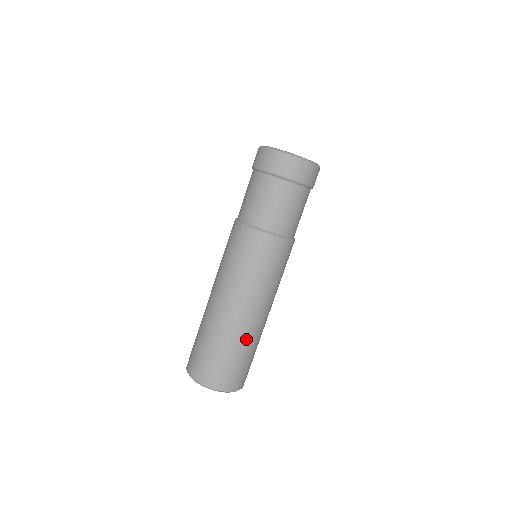
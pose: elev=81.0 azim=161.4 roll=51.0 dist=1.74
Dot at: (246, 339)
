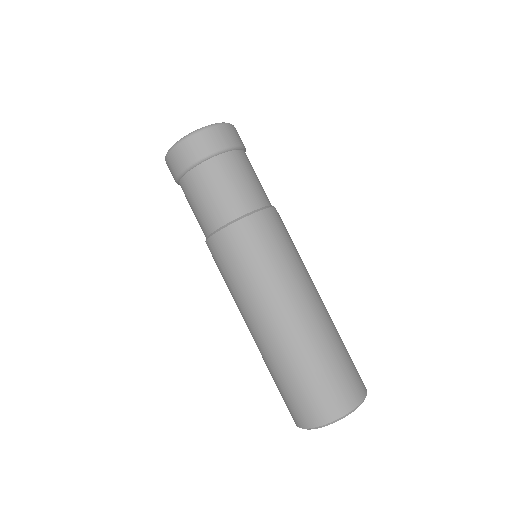
Dot at: (317, 340)
